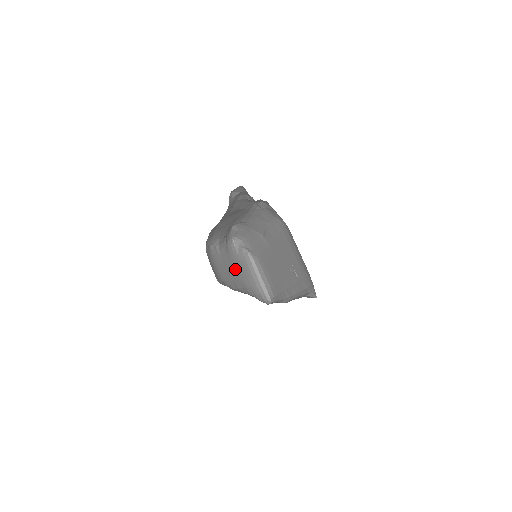
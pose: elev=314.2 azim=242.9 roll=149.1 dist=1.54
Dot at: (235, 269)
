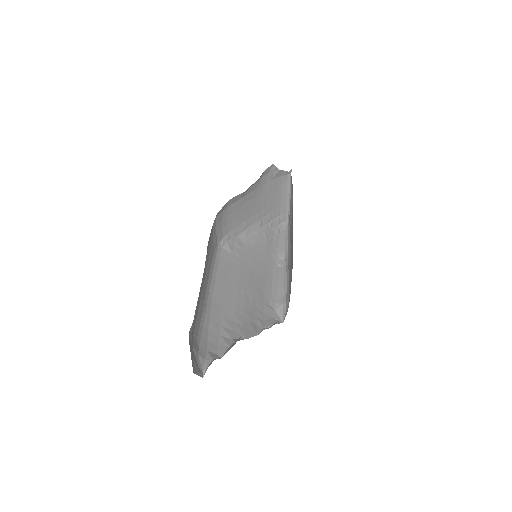
Dot at: (259, 201)
